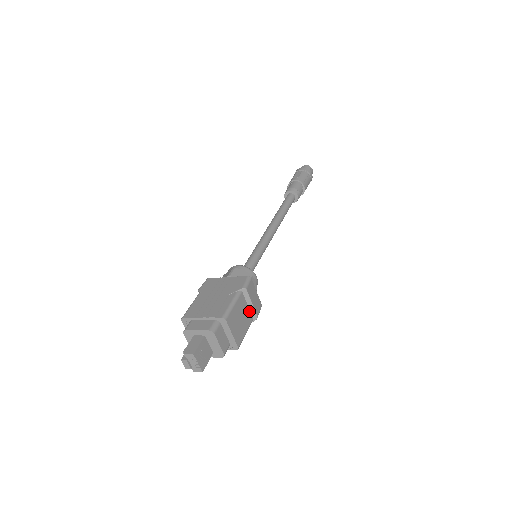
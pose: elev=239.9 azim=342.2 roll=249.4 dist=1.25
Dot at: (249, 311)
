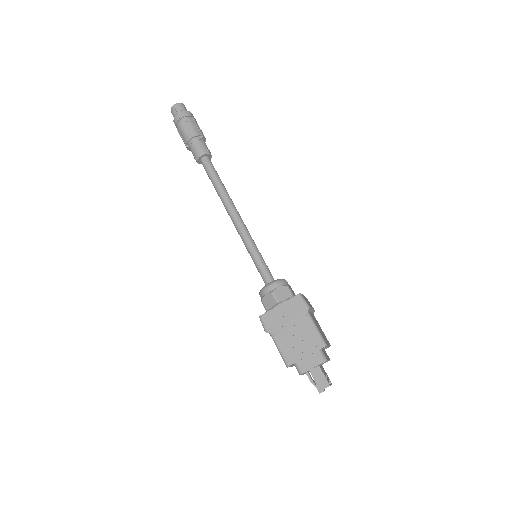
Dot at: (312, 314)
